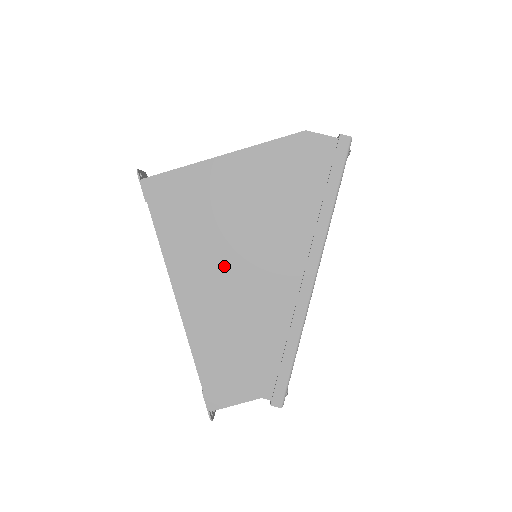
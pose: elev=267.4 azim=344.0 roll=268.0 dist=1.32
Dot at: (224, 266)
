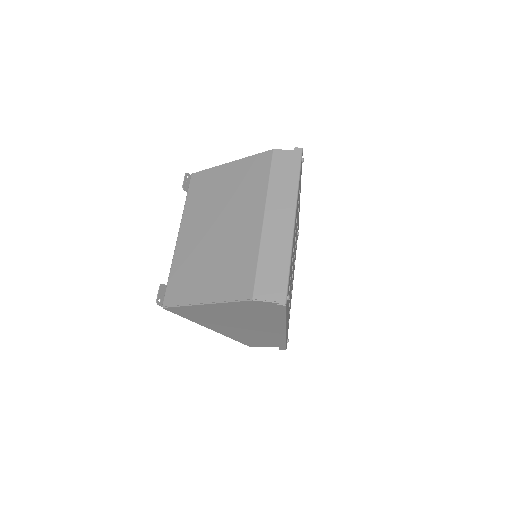
Dot at: (231, 326)
